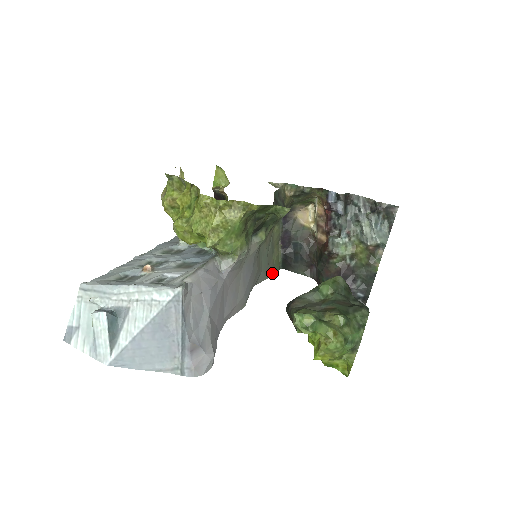
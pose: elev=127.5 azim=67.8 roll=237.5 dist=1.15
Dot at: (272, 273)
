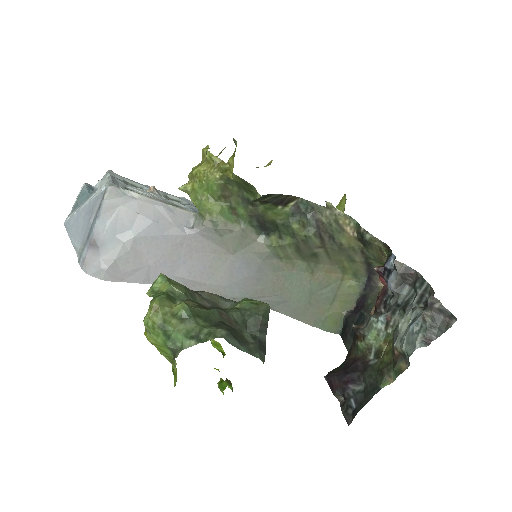
Dot at: (315, 323)
